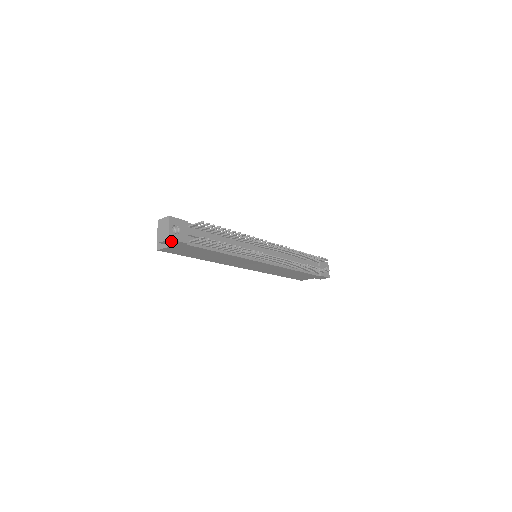
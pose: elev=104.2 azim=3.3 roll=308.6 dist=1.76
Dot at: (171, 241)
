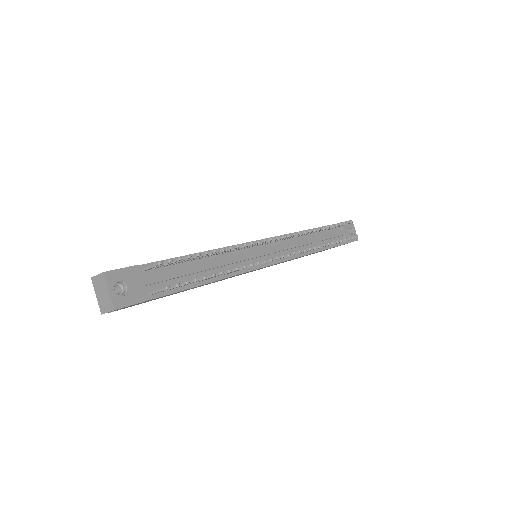
Dot at: (119, 308)
